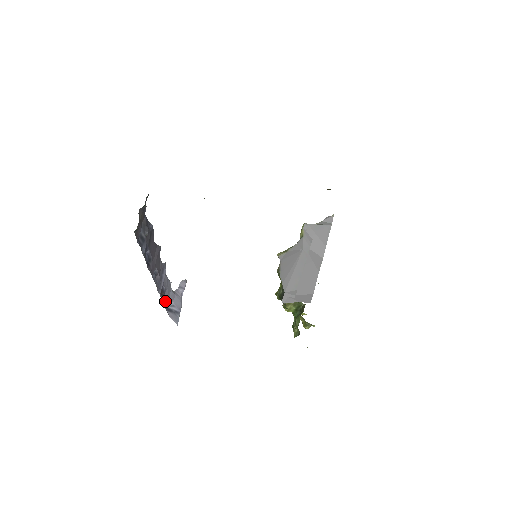
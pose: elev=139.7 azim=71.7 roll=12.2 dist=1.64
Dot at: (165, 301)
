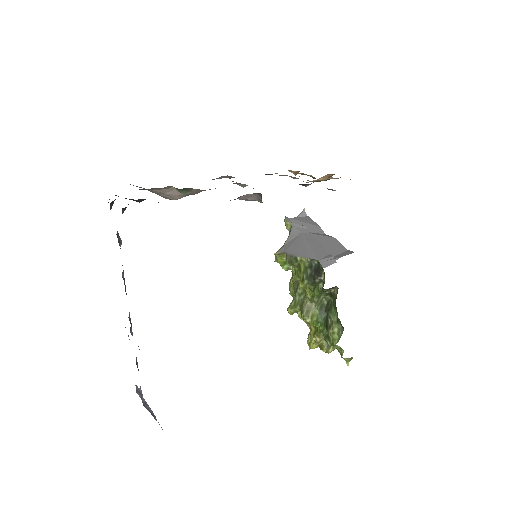
Dot at: occluded
